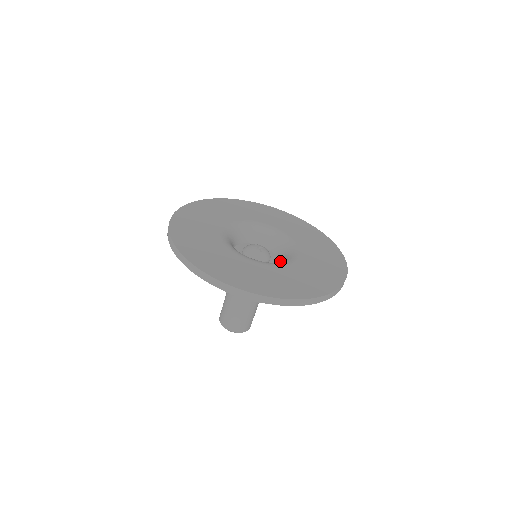
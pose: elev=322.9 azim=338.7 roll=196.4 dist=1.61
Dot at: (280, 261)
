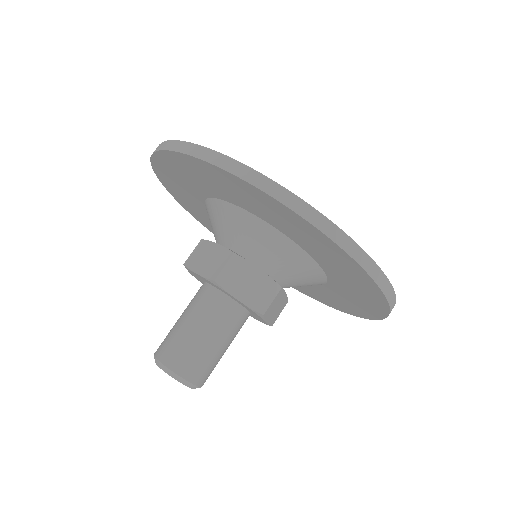
Dot at: occluded
